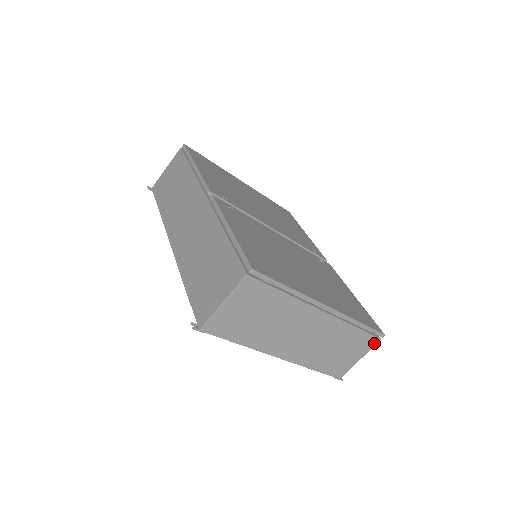
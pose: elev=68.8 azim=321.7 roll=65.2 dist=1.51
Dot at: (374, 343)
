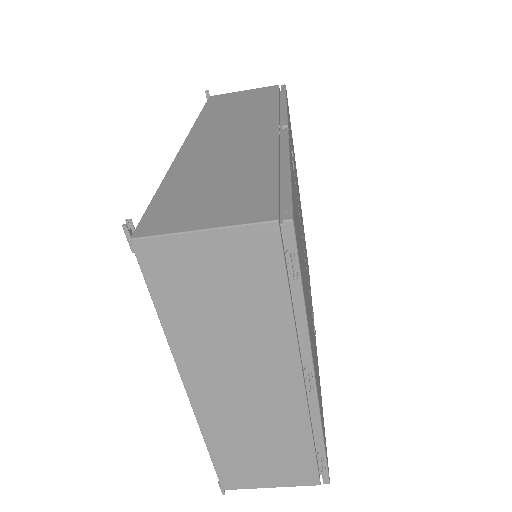
Dot at: (308, 482)
